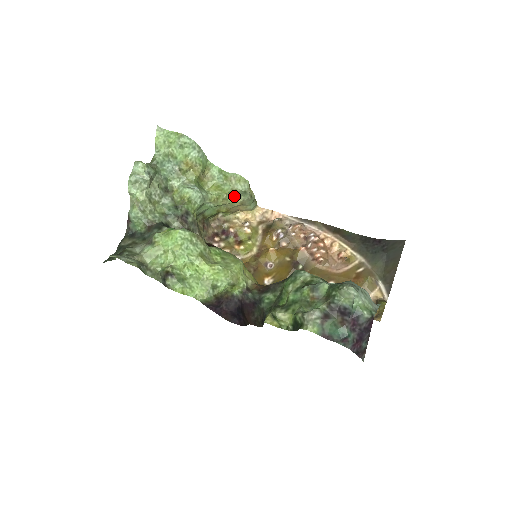
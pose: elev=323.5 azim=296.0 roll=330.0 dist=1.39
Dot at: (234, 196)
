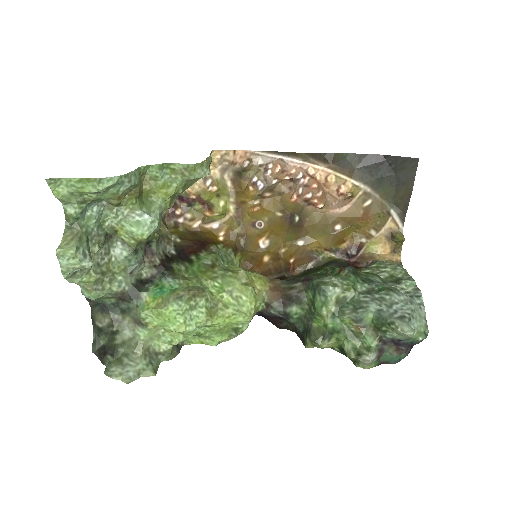
Dot at: (191, 182)
